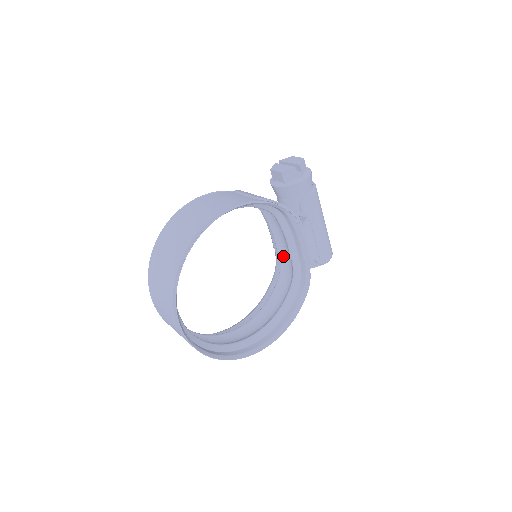
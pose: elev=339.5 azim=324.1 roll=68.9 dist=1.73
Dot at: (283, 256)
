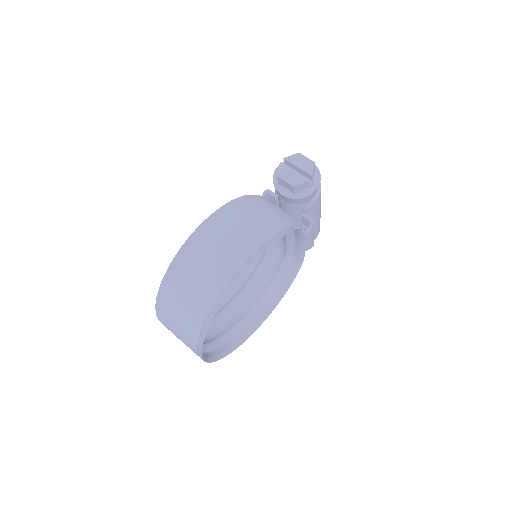
Dot at: occluded
